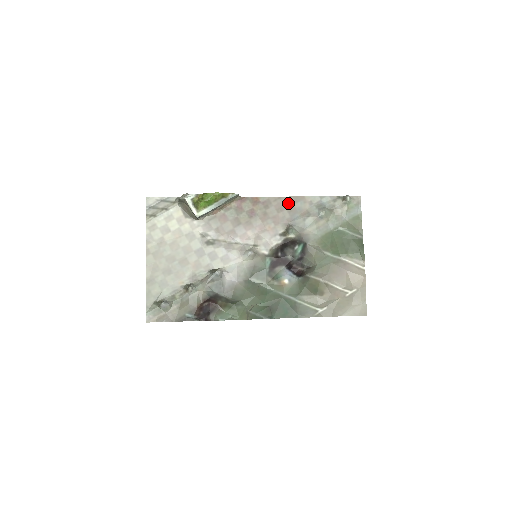
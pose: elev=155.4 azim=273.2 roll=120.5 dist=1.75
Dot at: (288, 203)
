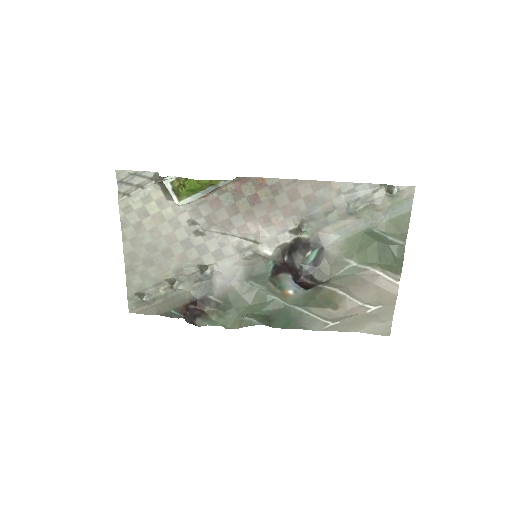
Dot at: (306, 189)
